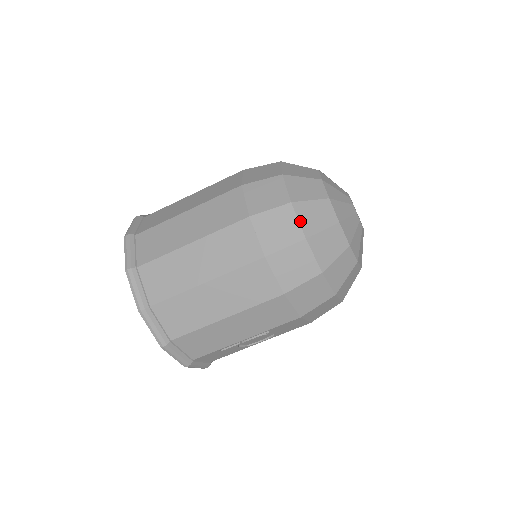
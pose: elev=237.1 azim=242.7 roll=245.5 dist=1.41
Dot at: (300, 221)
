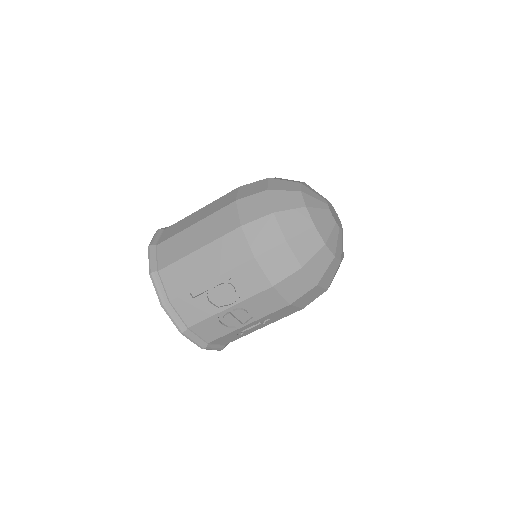
Dot at: (269, 184)
